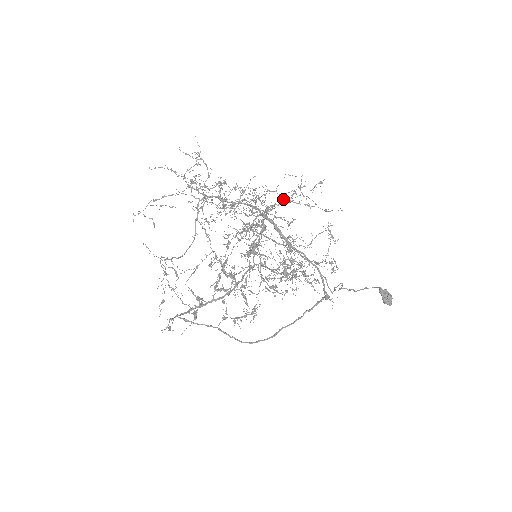
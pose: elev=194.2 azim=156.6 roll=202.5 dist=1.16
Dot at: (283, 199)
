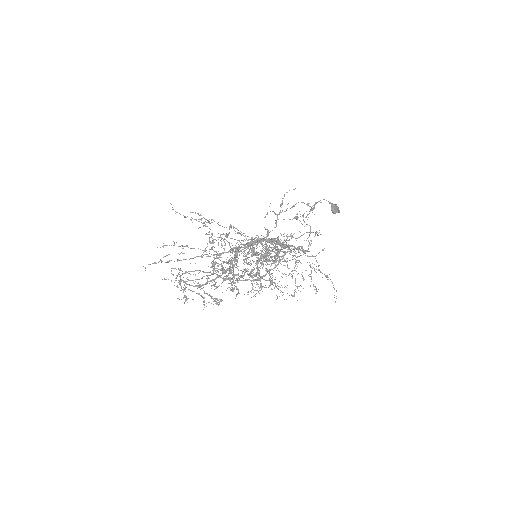
Dot at: (294, 255)
